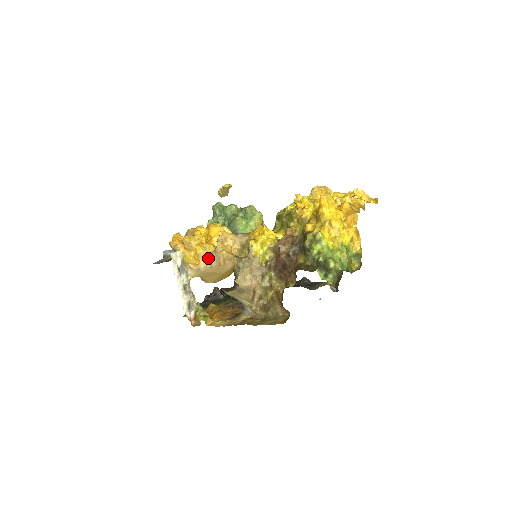
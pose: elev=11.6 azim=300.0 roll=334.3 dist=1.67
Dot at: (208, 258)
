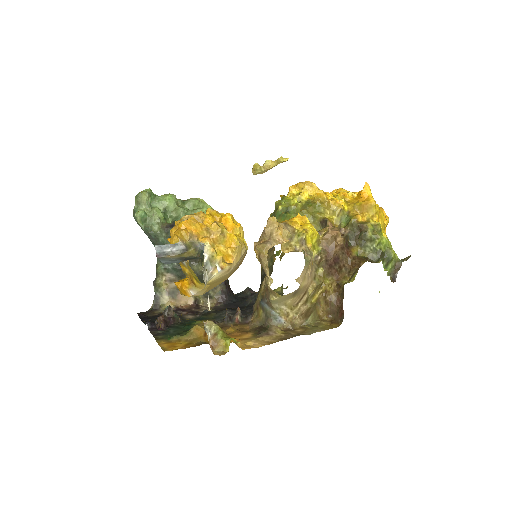
Dot at: (240, 254)
